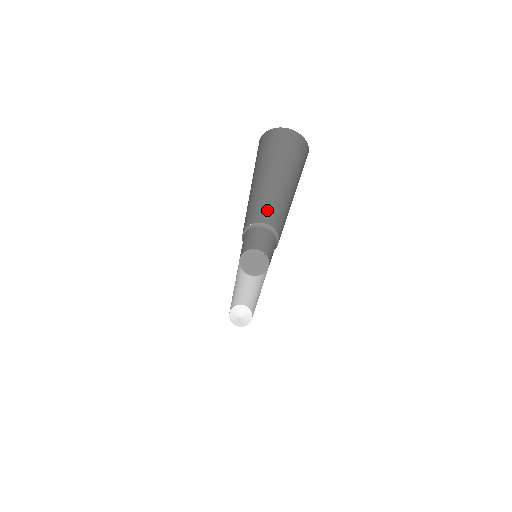
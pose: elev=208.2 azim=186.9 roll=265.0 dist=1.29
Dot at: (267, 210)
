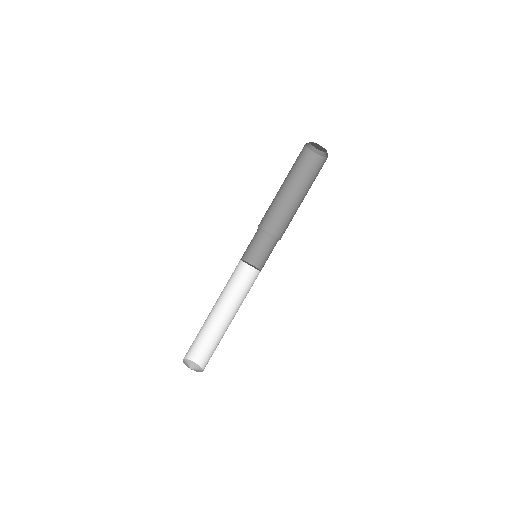
Dot at: (276, 219)
